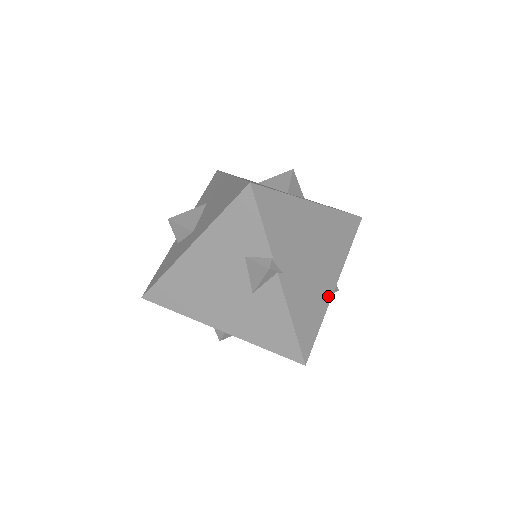
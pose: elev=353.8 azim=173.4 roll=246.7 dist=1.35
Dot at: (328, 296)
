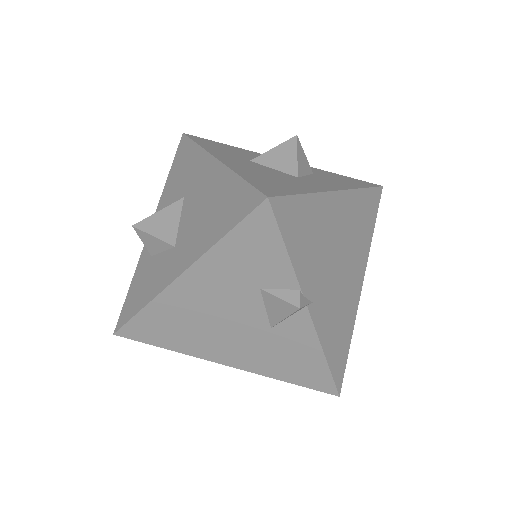
Dot at: (356, 302)
